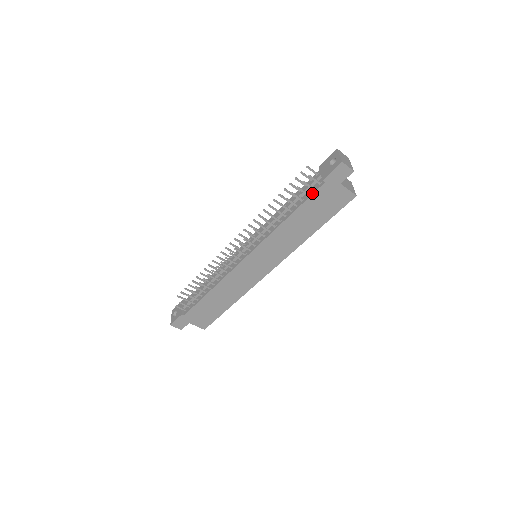
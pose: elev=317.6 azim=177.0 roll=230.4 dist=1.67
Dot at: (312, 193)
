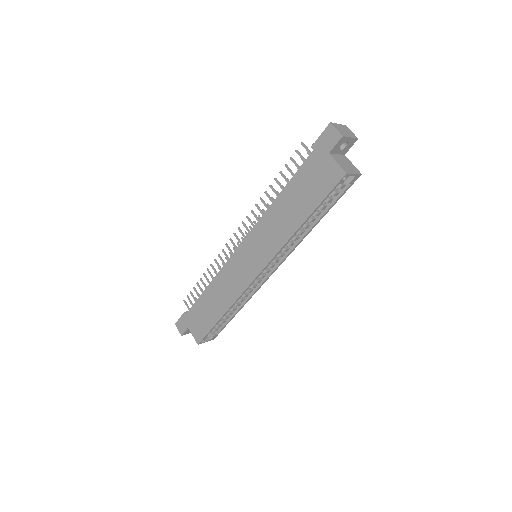
Dot at: (302, 165)
